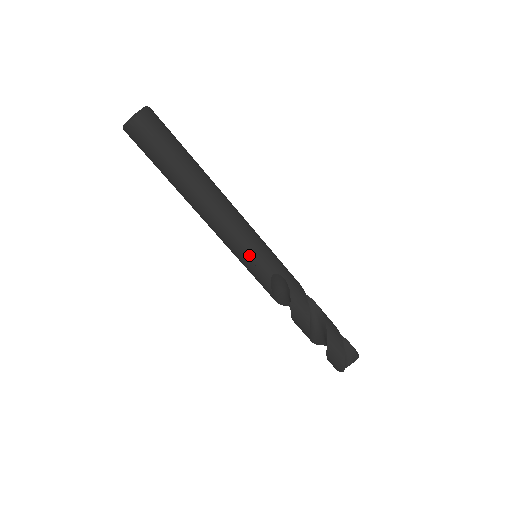
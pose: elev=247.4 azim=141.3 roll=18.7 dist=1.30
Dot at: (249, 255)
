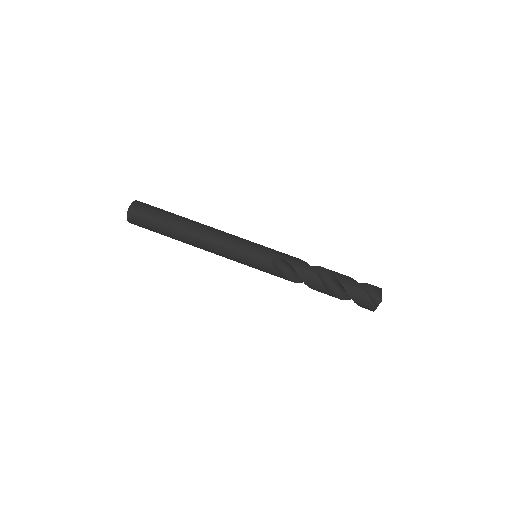
Dot at: (247, 256)
